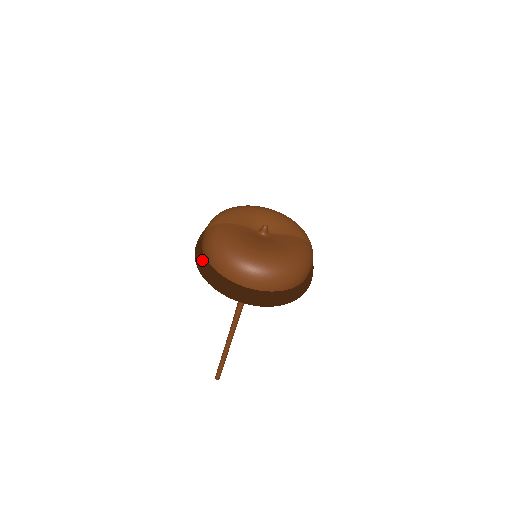
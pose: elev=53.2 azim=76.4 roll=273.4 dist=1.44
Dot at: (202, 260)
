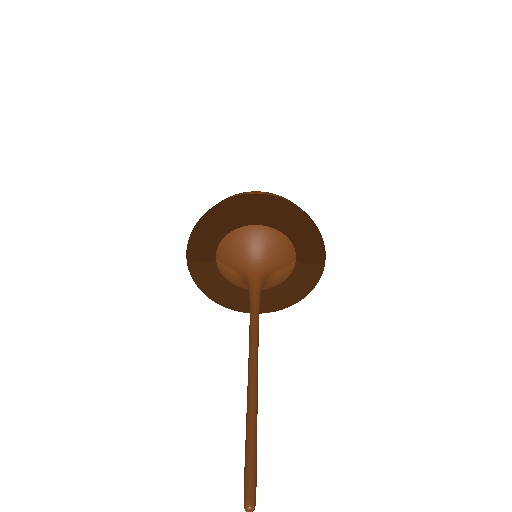
Dot at: occluded
